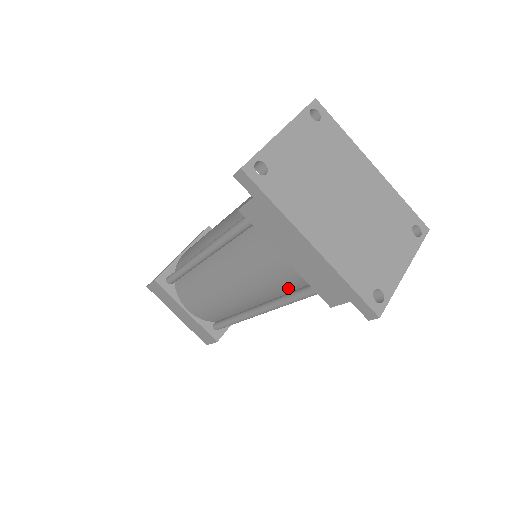
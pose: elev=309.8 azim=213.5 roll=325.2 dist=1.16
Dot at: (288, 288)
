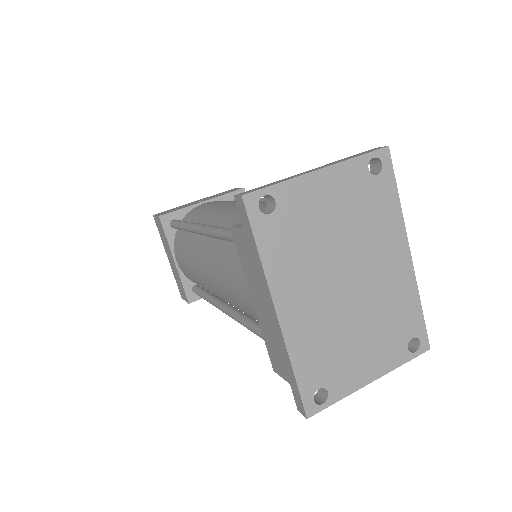
Dot at: (254, 318)
